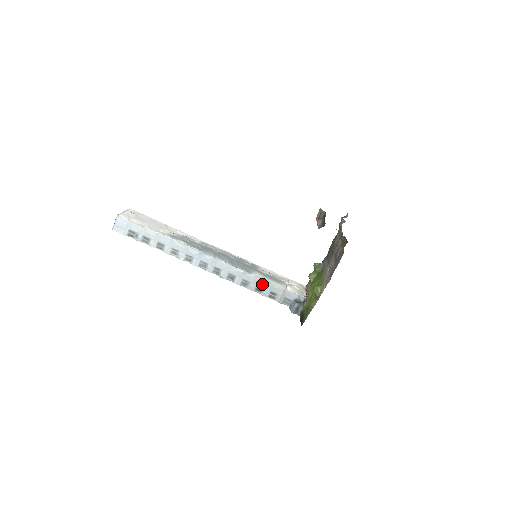
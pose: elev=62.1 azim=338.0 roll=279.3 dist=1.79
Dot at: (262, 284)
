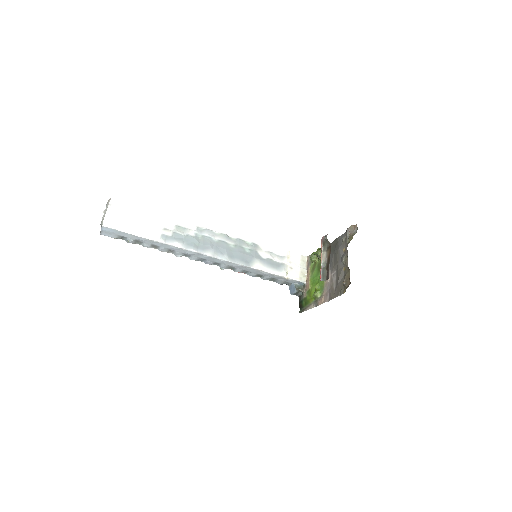
Dot at: (263, 274)
